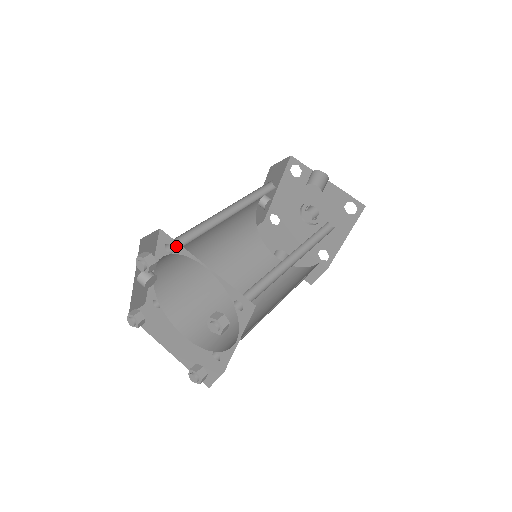
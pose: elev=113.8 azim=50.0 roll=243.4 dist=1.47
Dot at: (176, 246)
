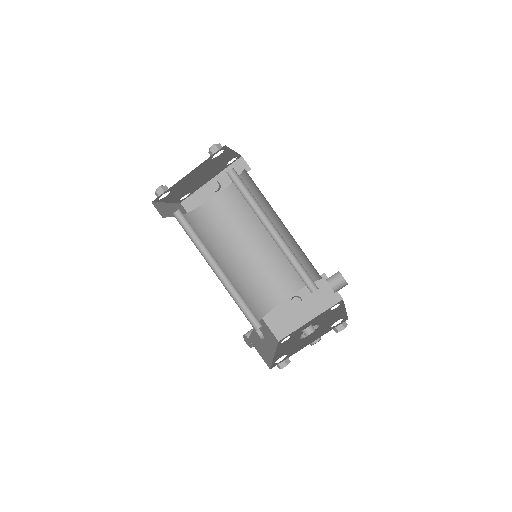
Dot at: occluded
